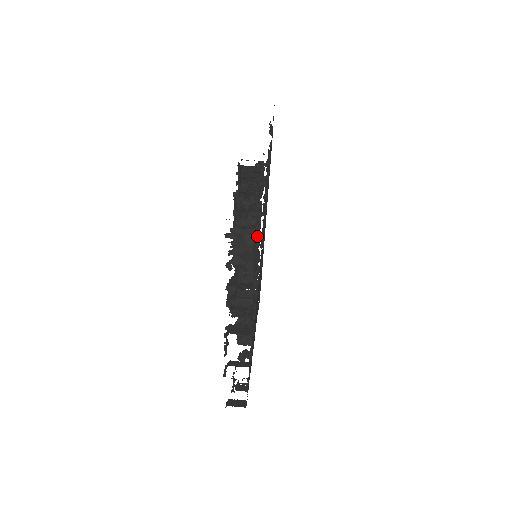
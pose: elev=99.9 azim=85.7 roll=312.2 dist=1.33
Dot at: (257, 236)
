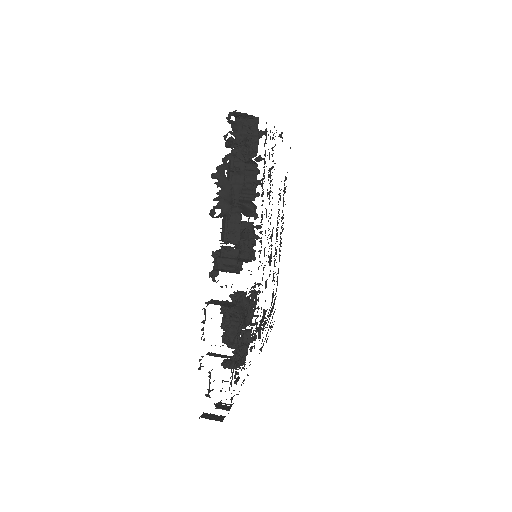
Dot at: occluded
